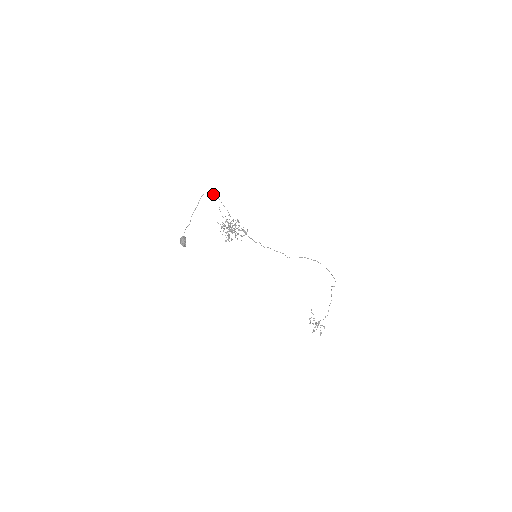
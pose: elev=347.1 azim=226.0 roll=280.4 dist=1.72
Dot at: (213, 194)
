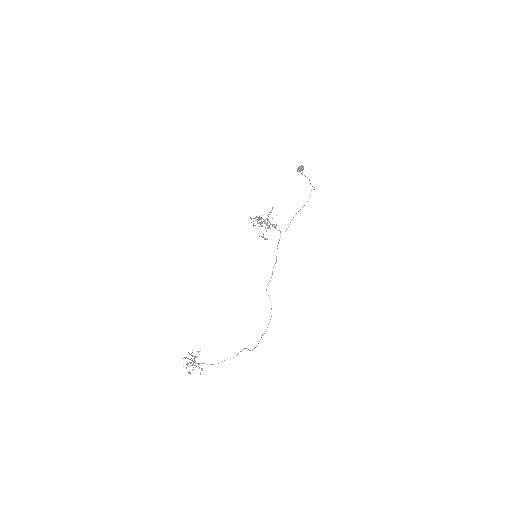
Dot at: occluded
